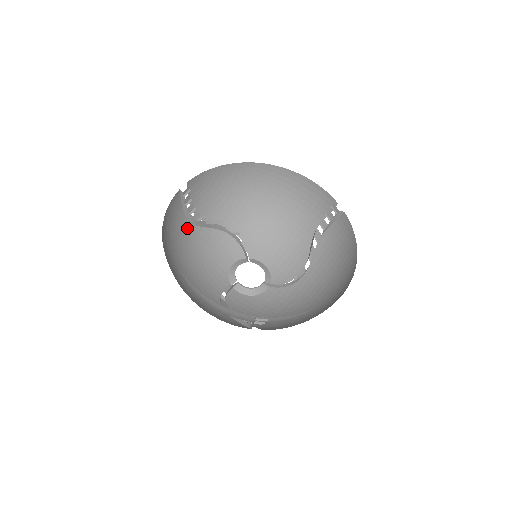
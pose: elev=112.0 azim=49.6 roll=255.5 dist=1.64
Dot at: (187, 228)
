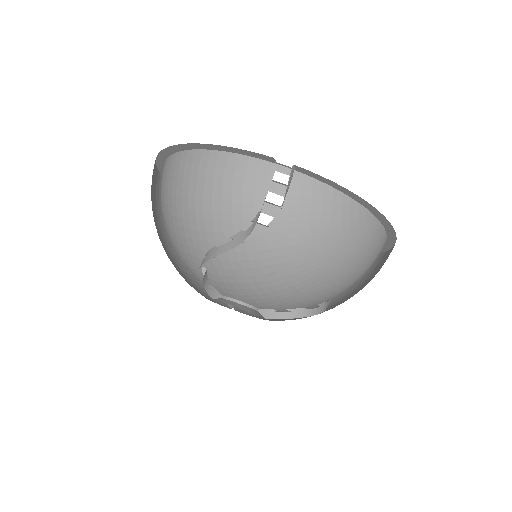
Dot at: (168, 237)
